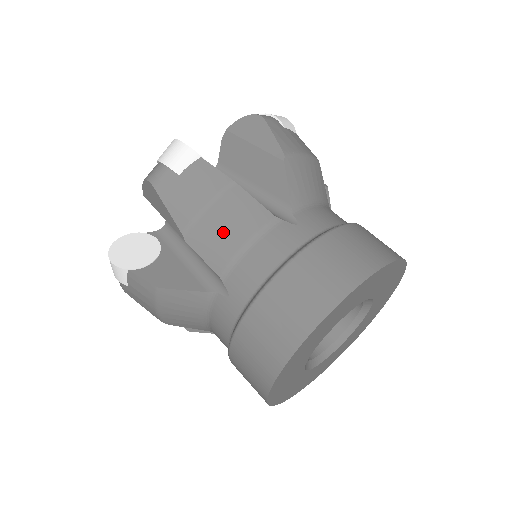
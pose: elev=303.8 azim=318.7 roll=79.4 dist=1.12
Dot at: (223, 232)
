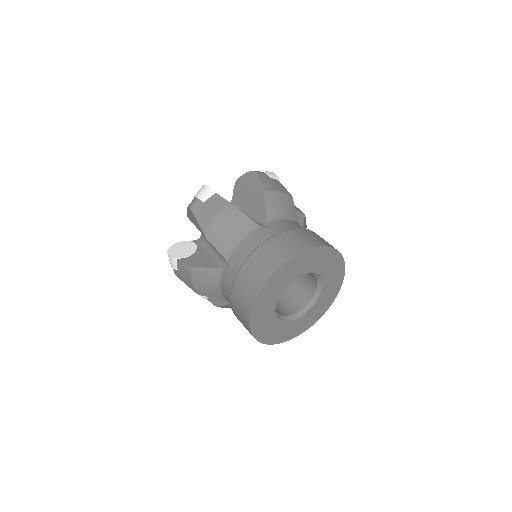
Dot at: (226, 232)
